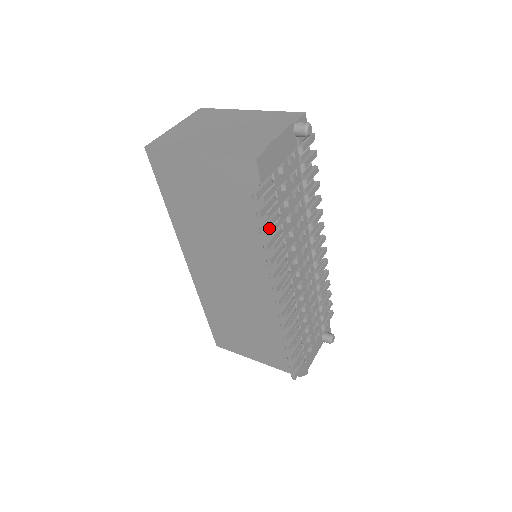
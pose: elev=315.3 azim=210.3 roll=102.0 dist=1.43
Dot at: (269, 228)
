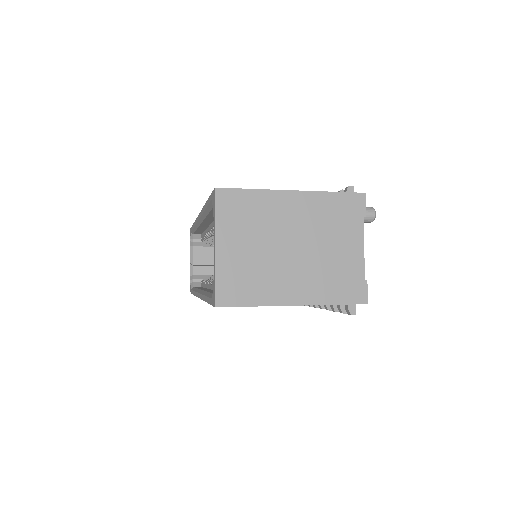
Dot at: occluded
